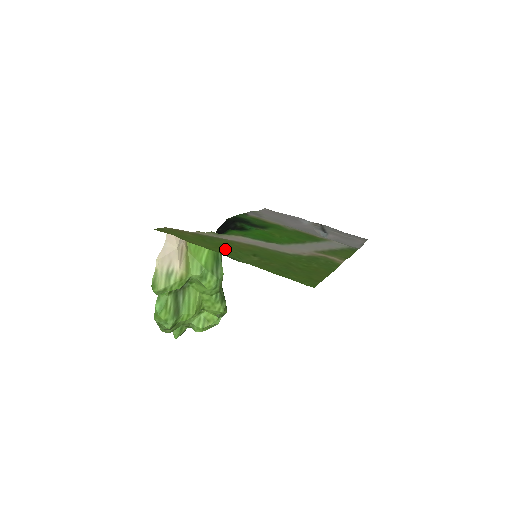
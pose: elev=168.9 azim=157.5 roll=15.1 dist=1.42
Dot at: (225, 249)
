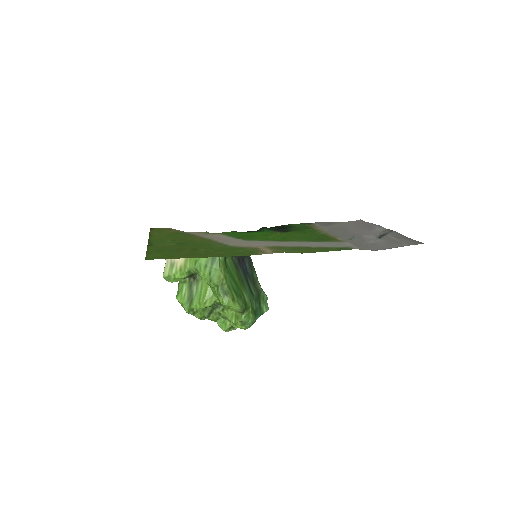
Dot at: (166, 239)
